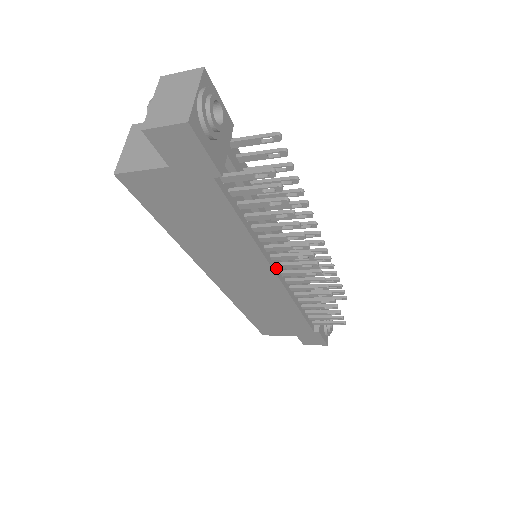
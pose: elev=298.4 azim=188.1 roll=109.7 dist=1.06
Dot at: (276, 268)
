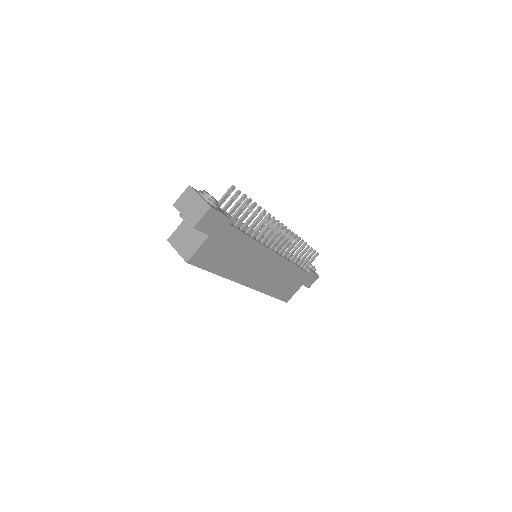
Dot at: (272, 250)
